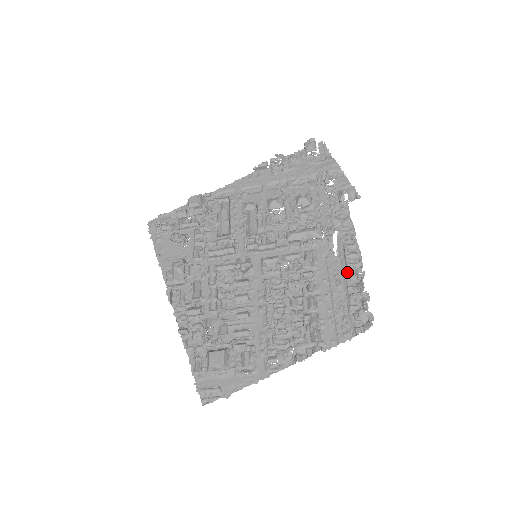
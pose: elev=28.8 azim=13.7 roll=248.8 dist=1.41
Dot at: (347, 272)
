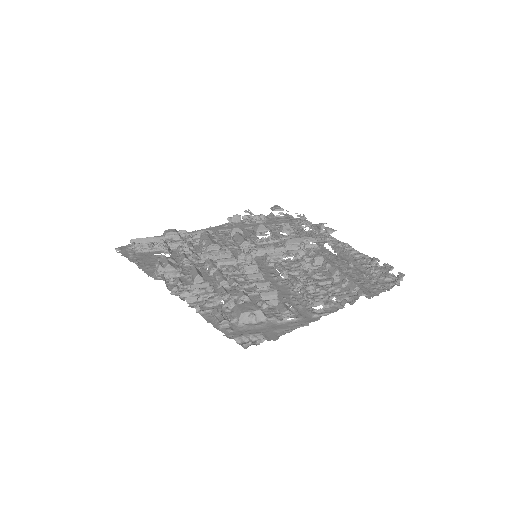
Dot at: (355, 258)
